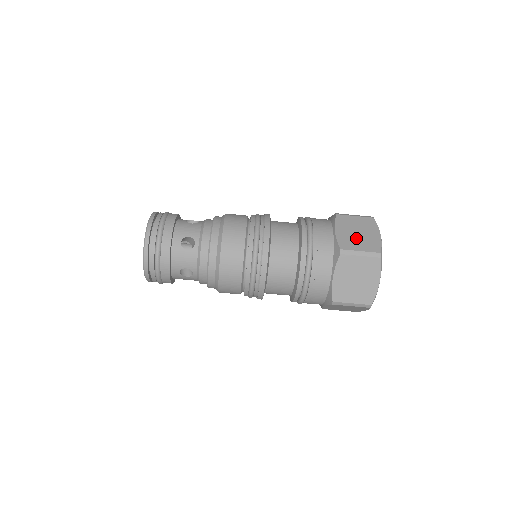
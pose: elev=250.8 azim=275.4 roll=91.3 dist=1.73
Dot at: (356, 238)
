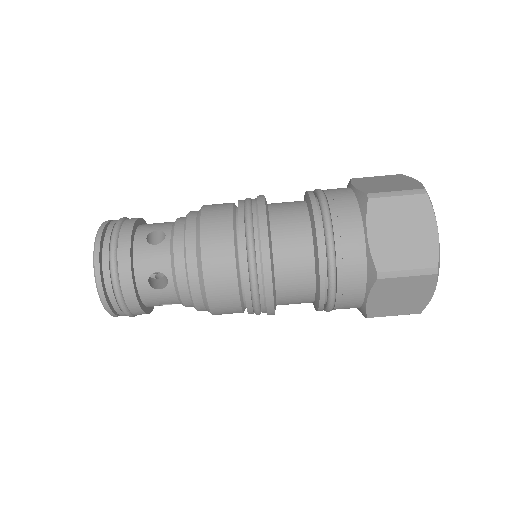
Dot at: (384, 185)
